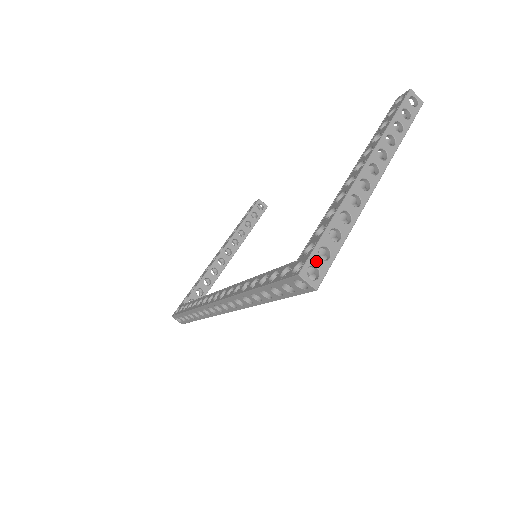
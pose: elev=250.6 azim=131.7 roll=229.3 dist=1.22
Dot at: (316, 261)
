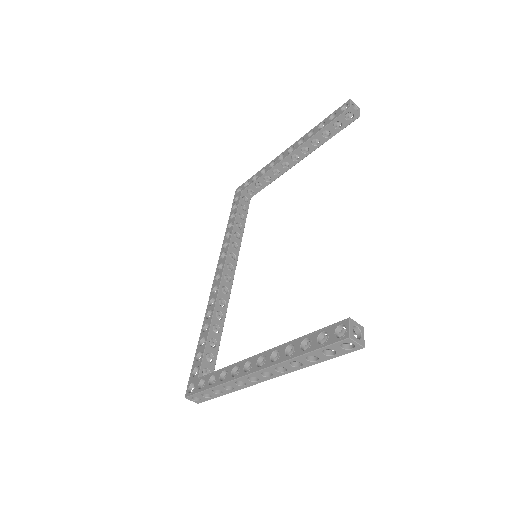
Dot at: (199, 397)
